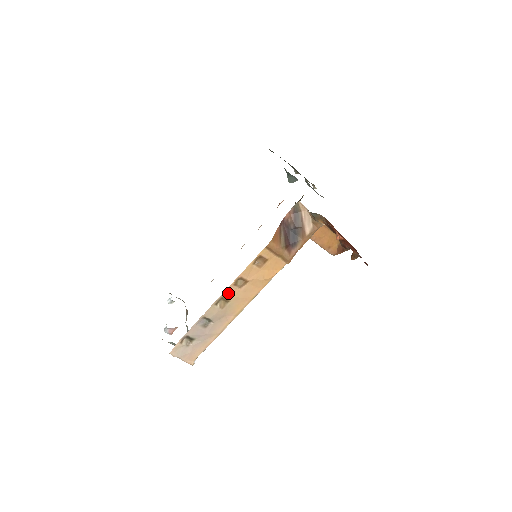
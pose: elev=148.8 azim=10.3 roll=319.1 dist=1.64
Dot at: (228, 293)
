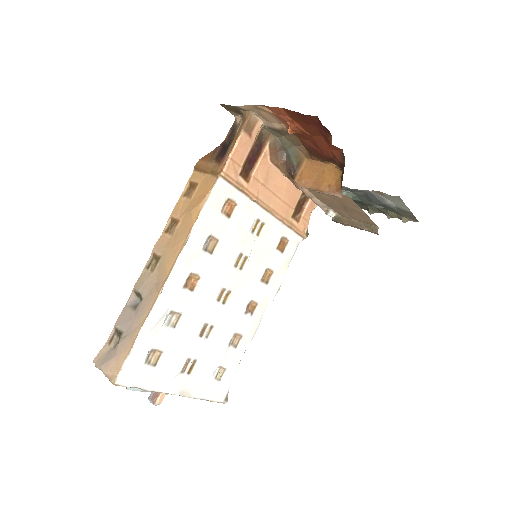
Dot at: (159, 246)
